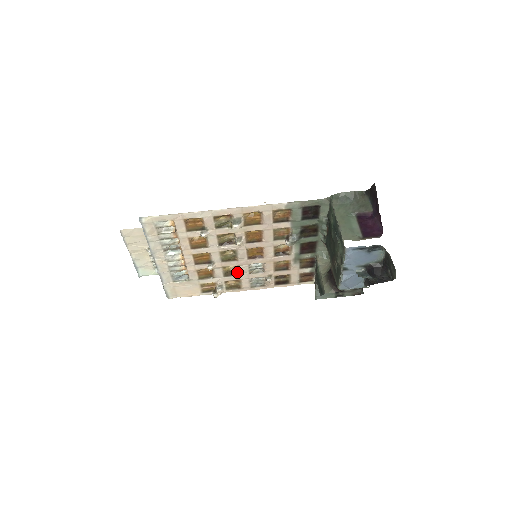
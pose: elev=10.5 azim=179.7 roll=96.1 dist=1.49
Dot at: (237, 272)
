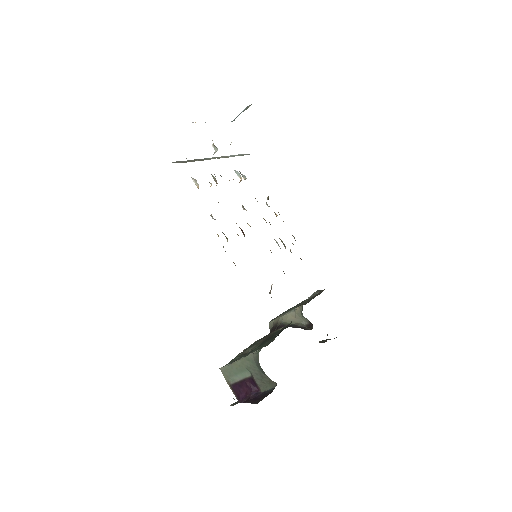
Dot at: (270, 224)
